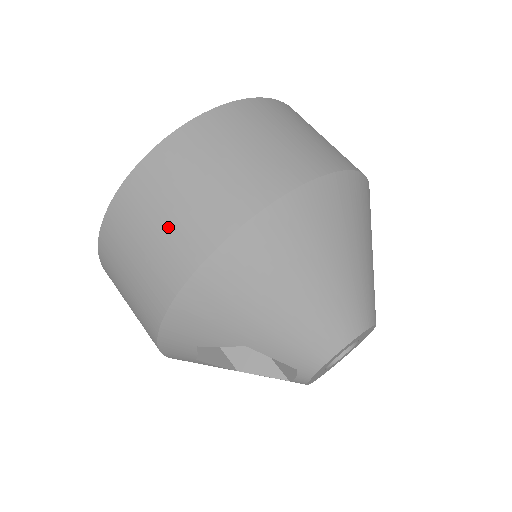
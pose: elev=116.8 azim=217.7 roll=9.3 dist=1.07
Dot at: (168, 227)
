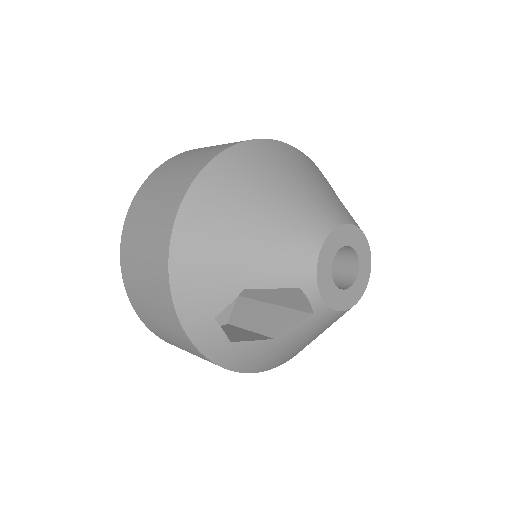
Dot at: (148, 237)
